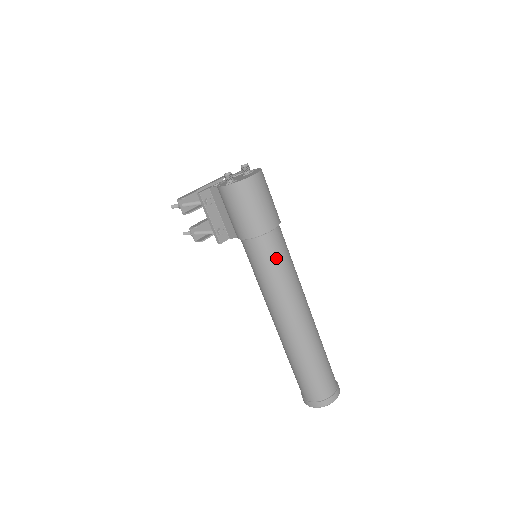
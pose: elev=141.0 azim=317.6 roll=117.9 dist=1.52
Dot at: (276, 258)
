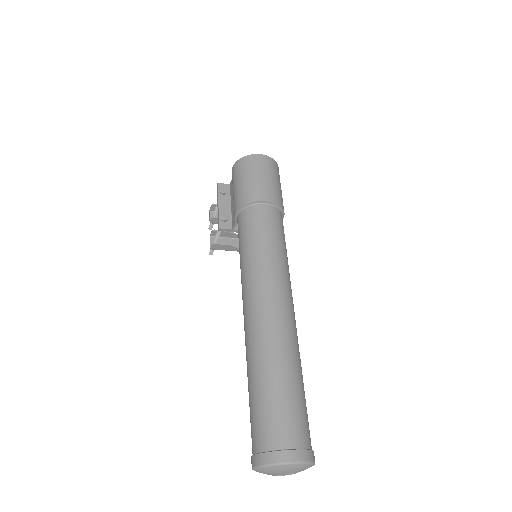
Dot at: (260, 230)
